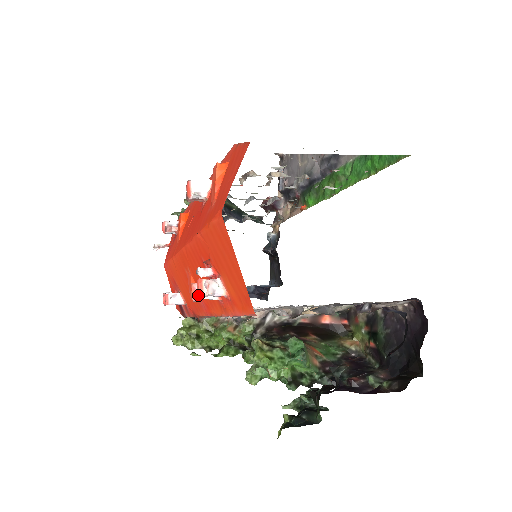
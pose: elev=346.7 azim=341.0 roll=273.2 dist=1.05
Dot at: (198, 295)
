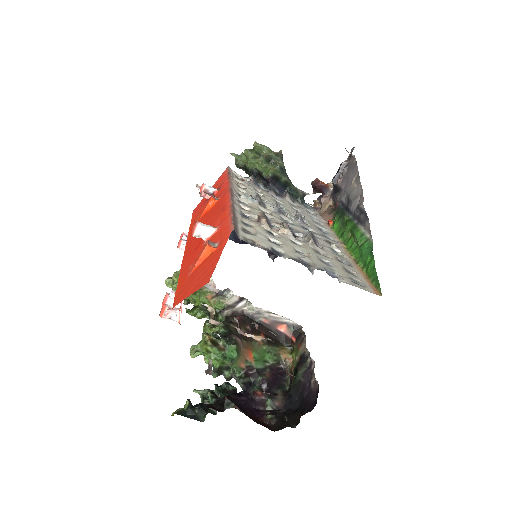
Dot at: (159, 314)
